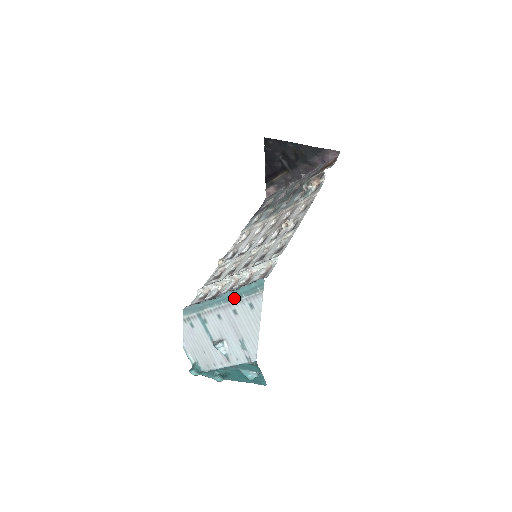
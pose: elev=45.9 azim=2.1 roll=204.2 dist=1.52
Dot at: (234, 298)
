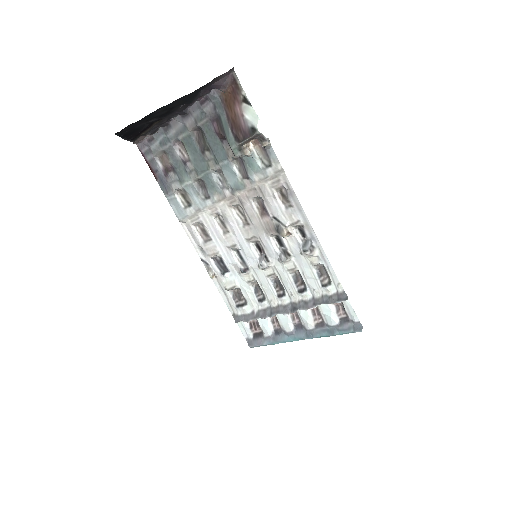
Dot at: occluded
